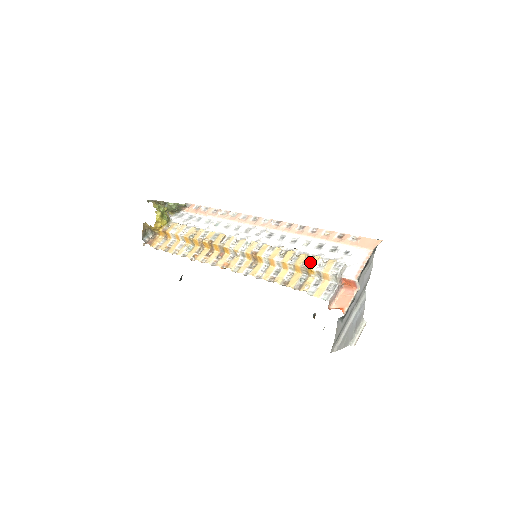
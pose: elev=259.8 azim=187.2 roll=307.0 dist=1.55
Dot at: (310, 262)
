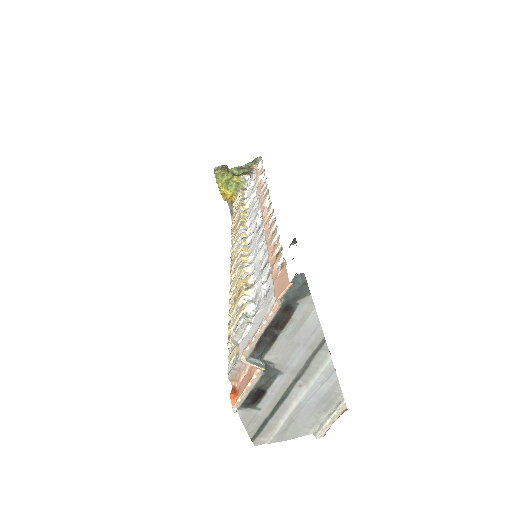
Dot at: (235, 300)
